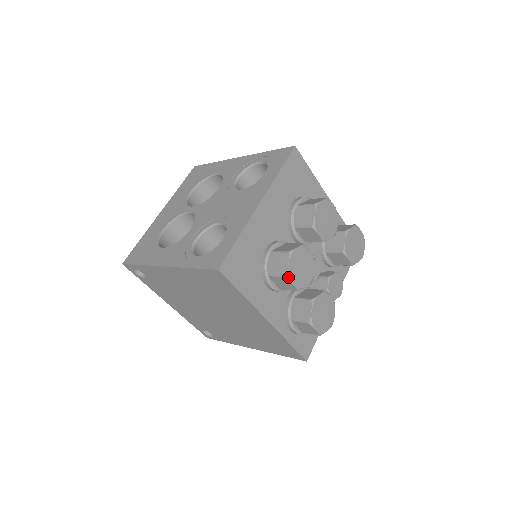
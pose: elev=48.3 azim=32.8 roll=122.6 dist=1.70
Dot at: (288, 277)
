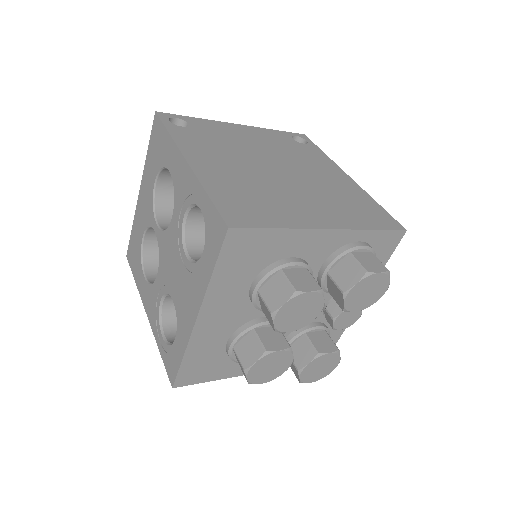
Dot at: occluded
